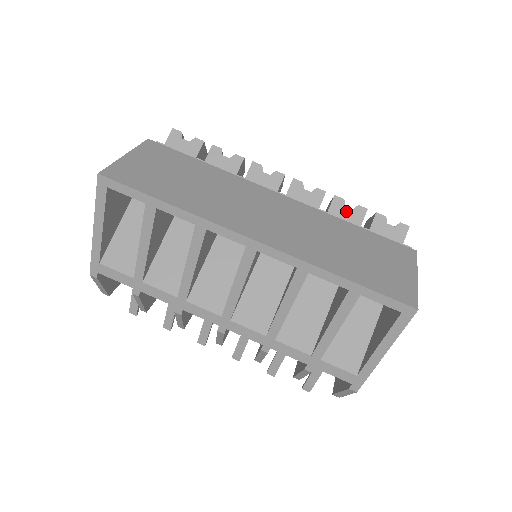
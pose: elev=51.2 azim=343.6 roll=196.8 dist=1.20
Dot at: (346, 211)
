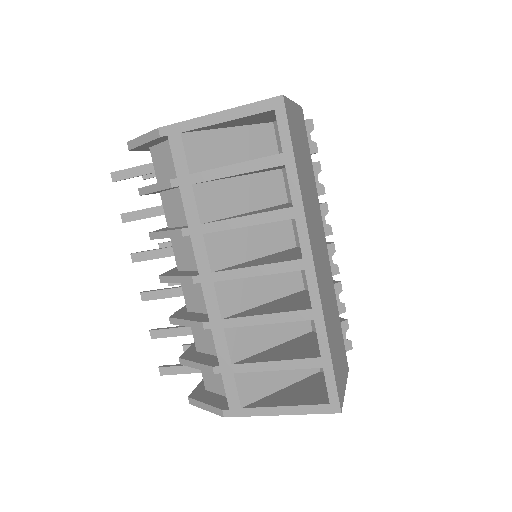
Dot at: (336, 298)
